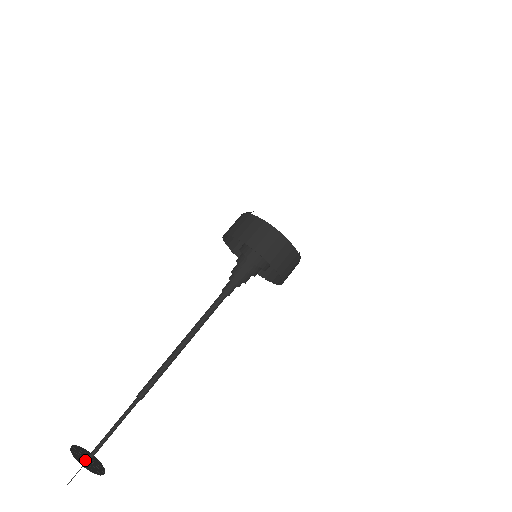
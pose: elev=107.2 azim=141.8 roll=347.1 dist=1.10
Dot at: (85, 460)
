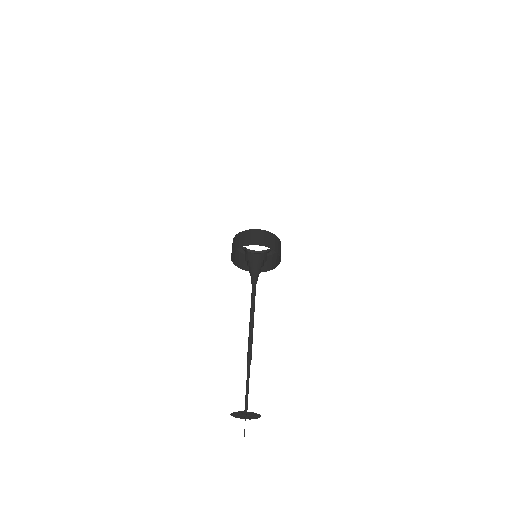
Dot at: (245, 414)
